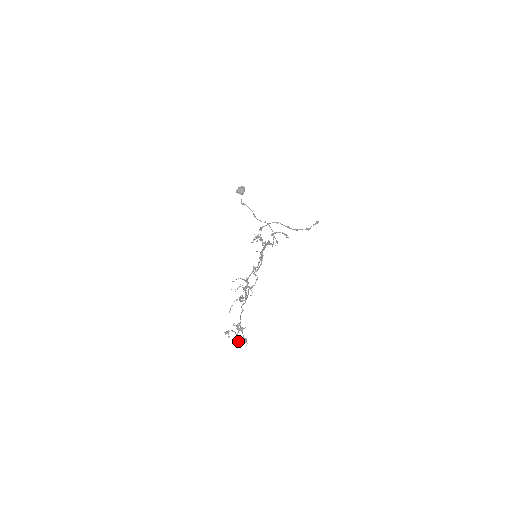
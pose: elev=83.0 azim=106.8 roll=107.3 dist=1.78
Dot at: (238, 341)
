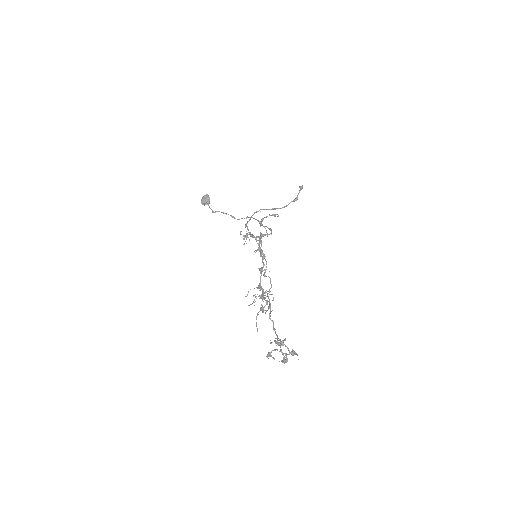
Dot at: (286, 358)
